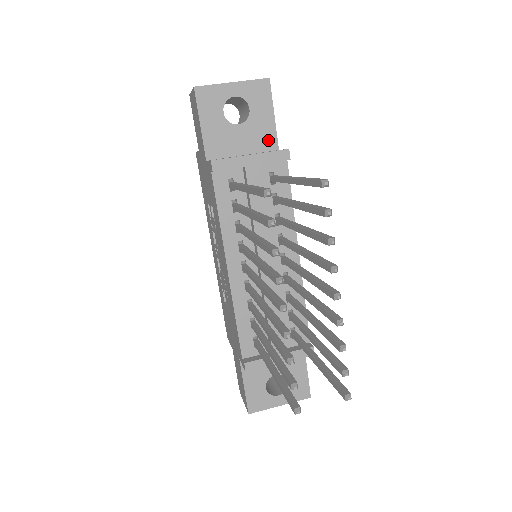
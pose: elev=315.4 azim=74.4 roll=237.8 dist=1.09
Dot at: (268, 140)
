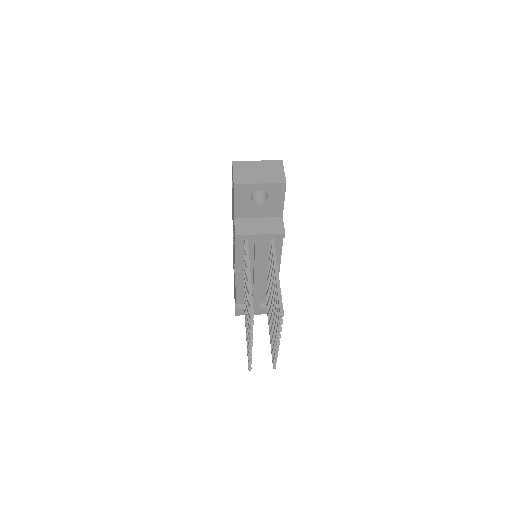
Dot at: (277, 212)
